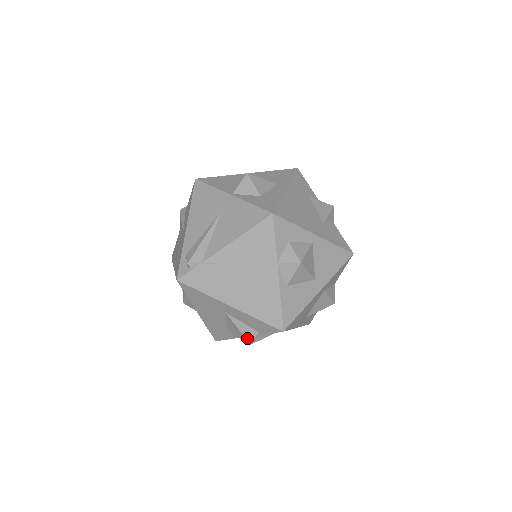
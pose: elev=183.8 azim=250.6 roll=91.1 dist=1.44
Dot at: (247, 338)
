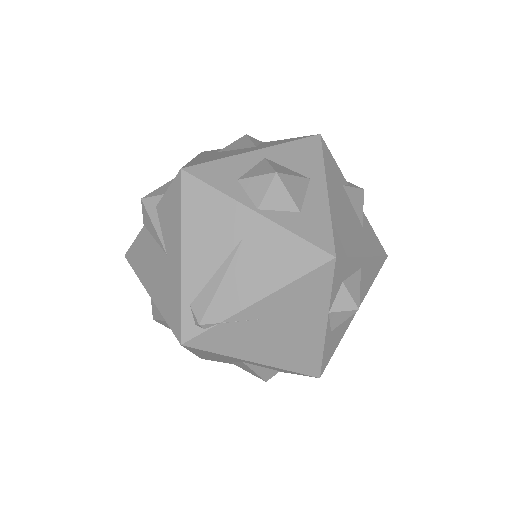
Dot at: (263, 378)
